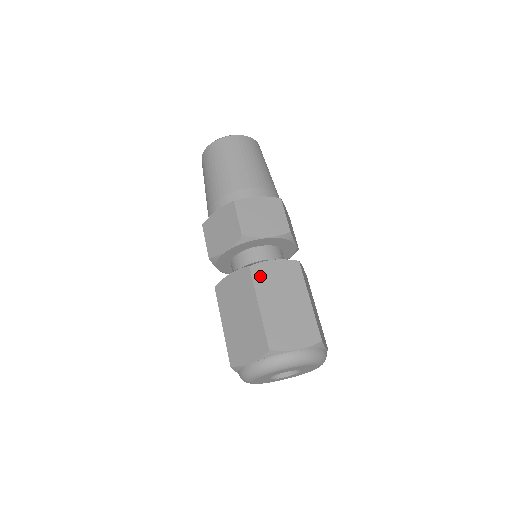
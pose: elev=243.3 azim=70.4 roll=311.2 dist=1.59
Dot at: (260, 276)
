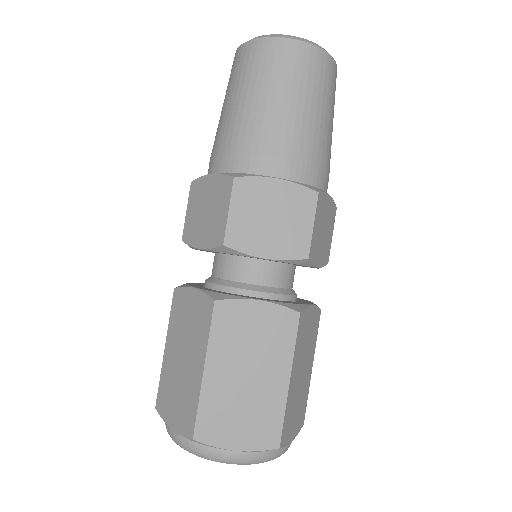
Dot at: (301, 331)
